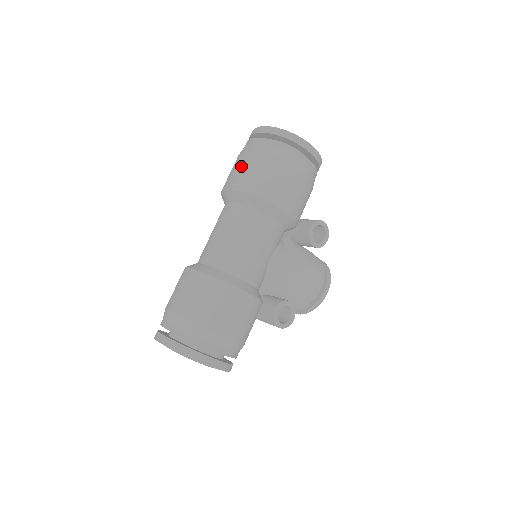
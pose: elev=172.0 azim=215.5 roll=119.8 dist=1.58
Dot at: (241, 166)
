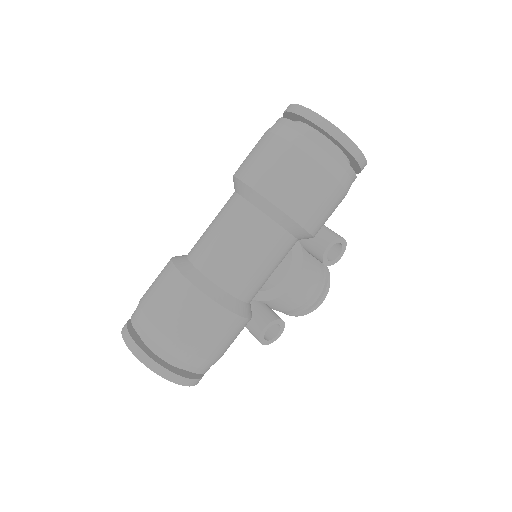
Dot at: (269, 158)
